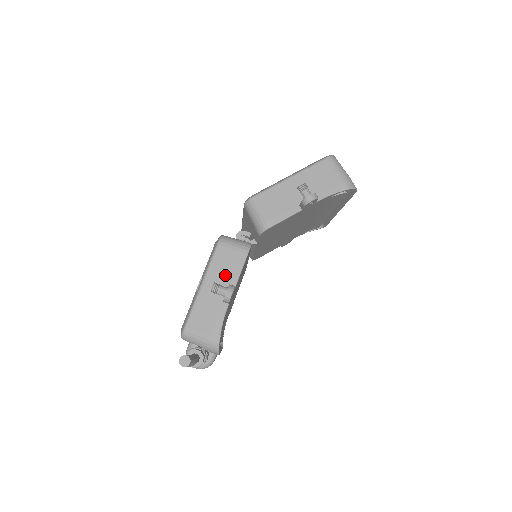
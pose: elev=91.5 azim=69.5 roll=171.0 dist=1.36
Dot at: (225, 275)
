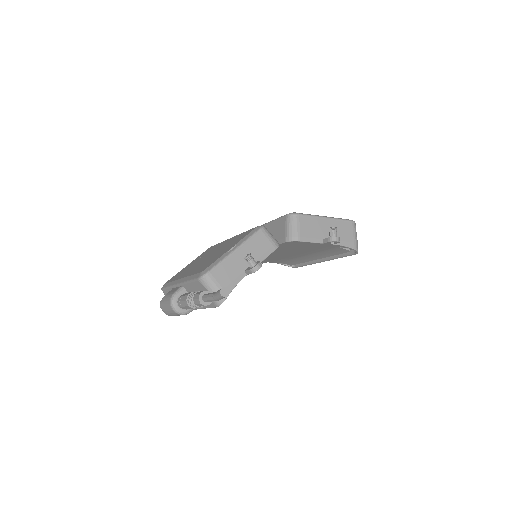
Dot at: (255, 253)
